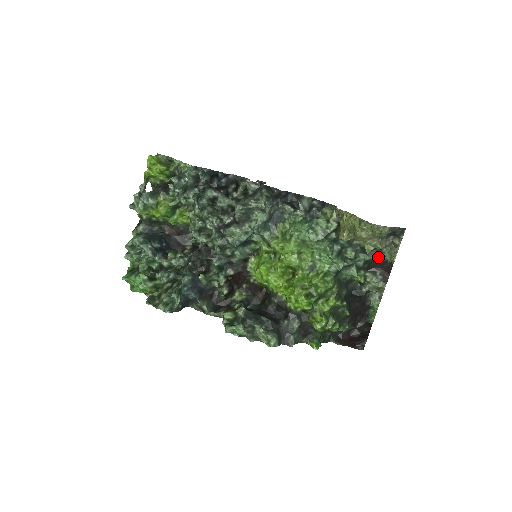
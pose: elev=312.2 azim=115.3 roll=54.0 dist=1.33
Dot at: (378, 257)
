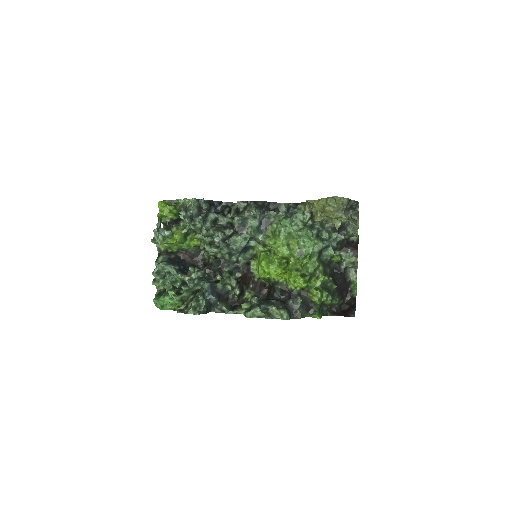
Dot at: (346, 238)
